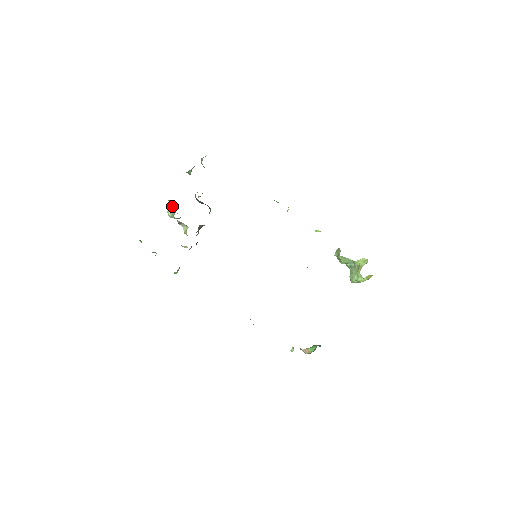
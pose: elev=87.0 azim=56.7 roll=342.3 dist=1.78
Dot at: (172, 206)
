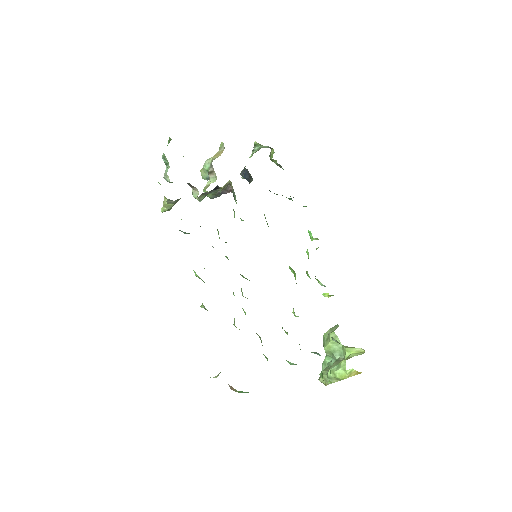
Dot at: (219, 153)
